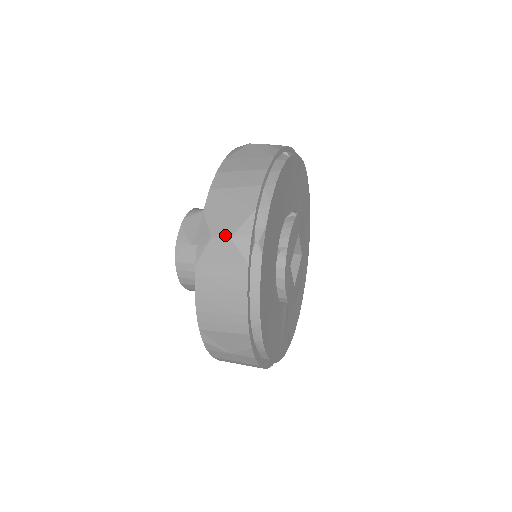
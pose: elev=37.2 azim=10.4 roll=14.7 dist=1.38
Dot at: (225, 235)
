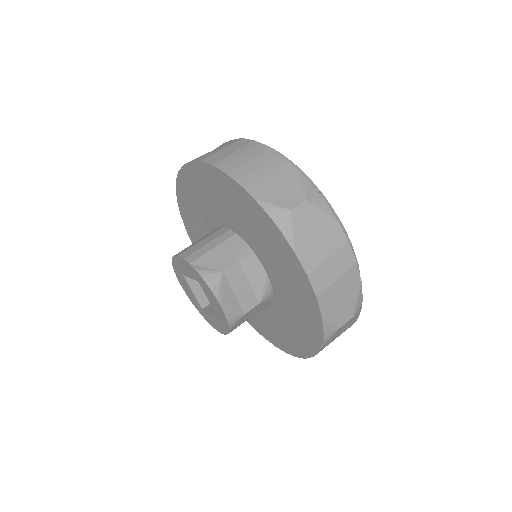
Dot at: (349, 318)
